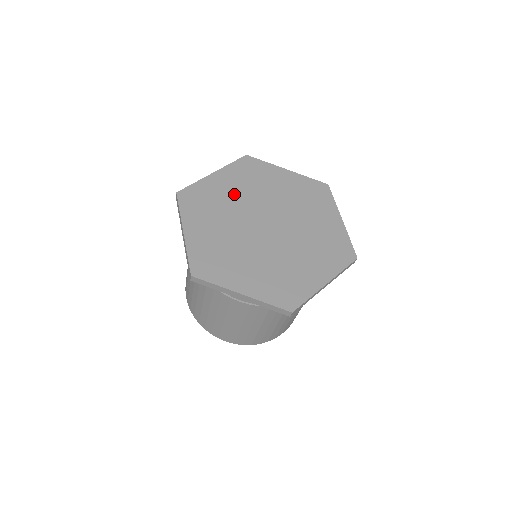
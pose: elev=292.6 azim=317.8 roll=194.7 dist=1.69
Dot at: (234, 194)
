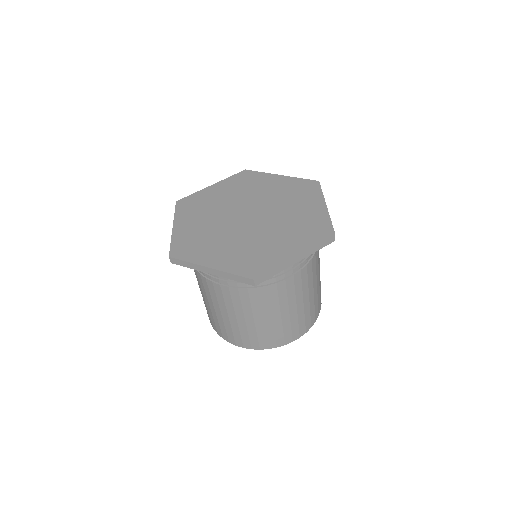
Dot at: (204, 223)
